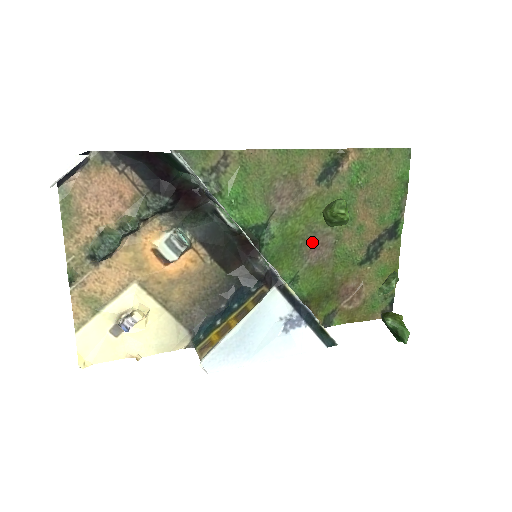
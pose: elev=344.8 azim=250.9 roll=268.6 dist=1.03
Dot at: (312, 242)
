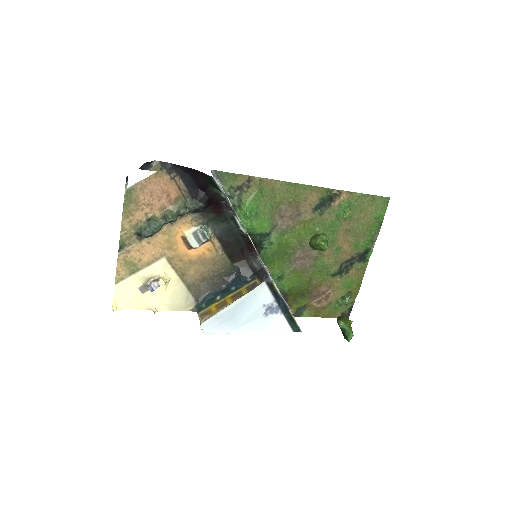
Dot at: (300, 253)
